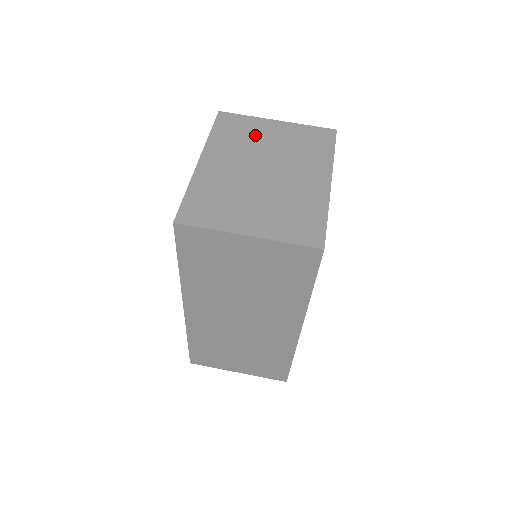
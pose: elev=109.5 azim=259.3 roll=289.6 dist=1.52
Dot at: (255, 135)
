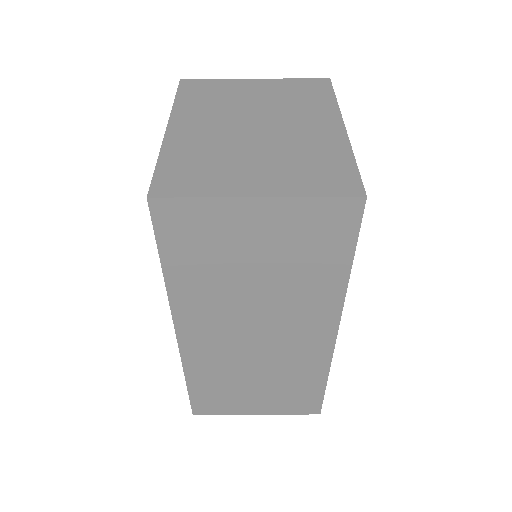
Dot at: (232, 95)
